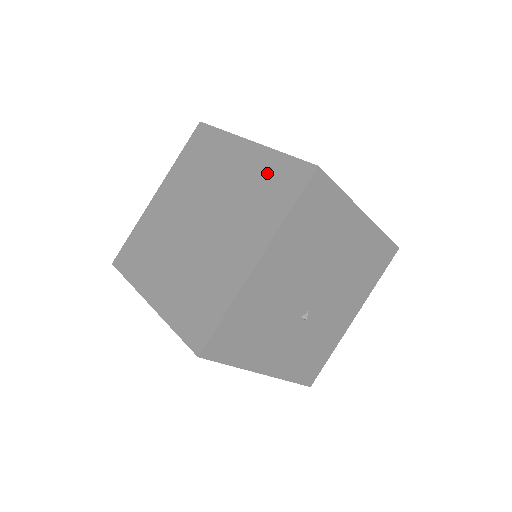
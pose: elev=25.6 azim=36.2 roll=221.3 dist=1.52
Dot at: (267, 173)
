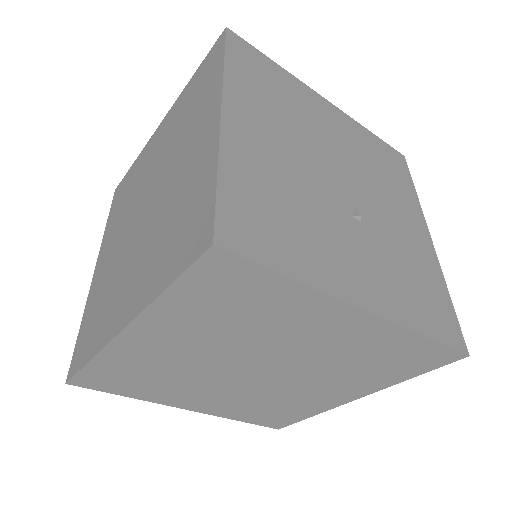
Dot at: (187, 97)
